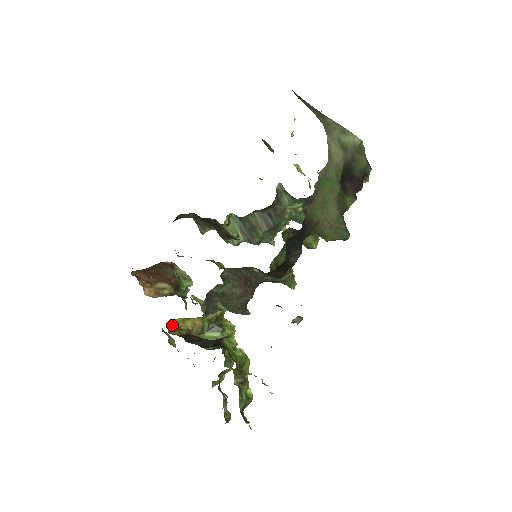
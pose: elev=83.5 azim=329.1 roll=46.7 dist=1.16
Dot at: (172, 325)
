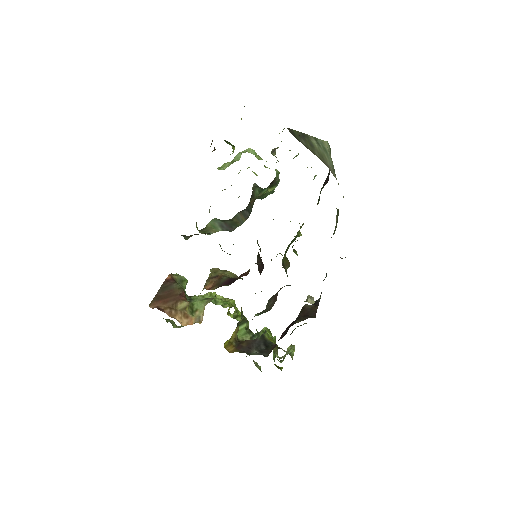
Dot at: (225, 344)
